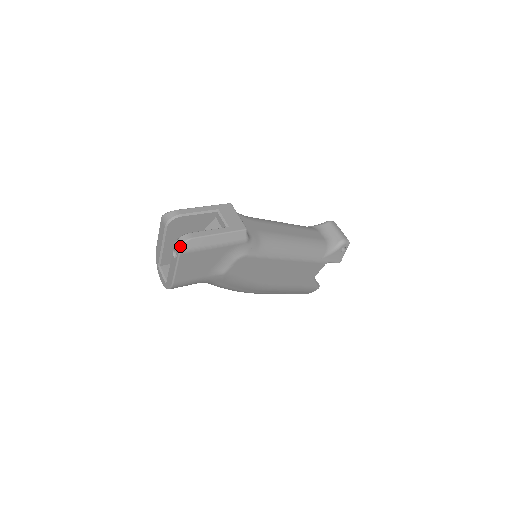
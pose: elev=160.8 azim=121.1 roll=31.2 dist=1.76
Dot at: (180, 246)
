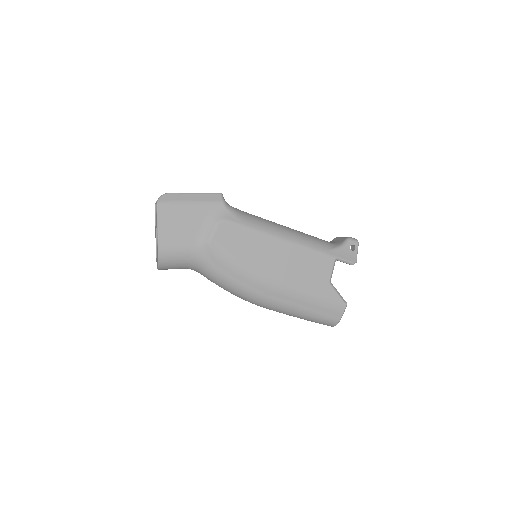
Dot at: (158, 199)
